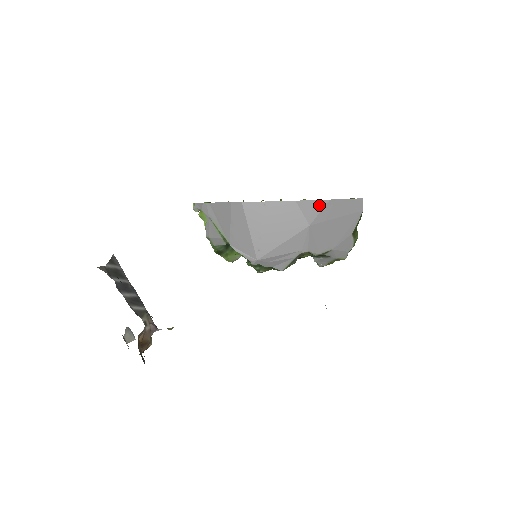
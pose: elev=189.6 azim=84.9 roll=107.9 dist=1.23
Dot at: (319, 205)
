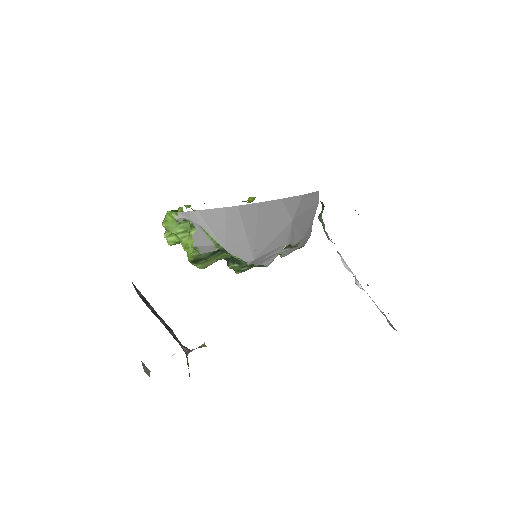
Dot at: (297, 201)
